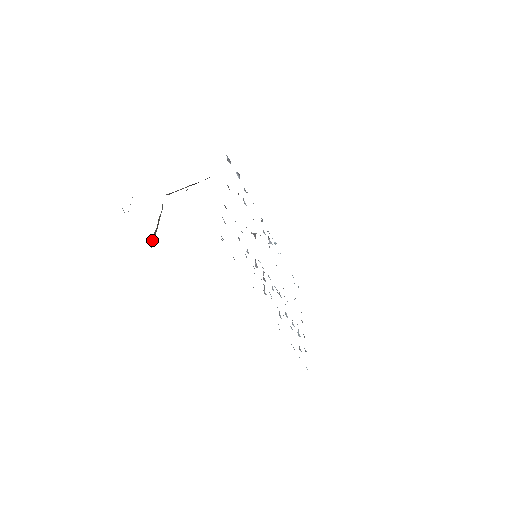
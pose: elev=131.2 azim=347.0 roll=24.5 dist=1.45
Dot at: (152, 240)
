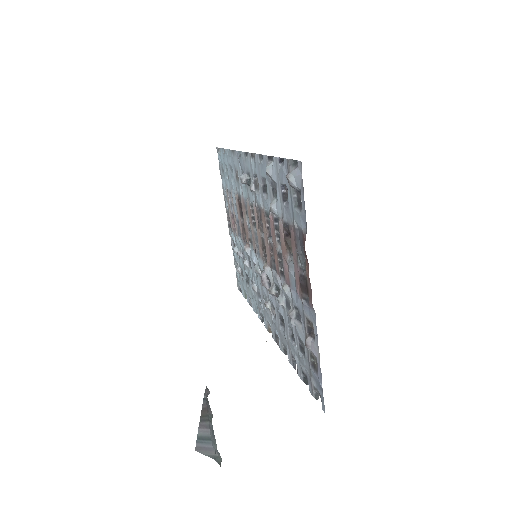
Dot at: occluded
